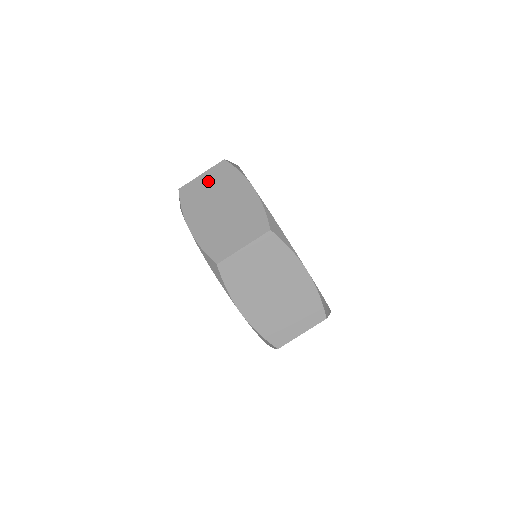
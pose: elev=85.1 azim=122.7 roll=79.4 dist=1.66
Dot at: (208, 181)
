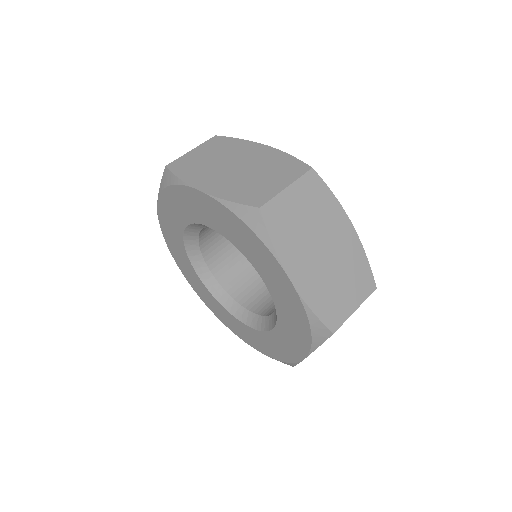
Dot at: occluded
